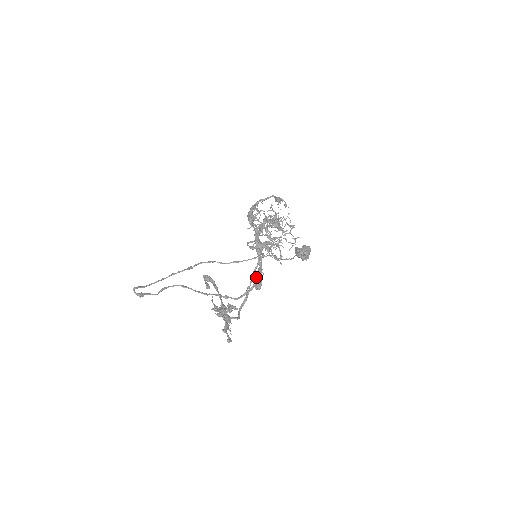
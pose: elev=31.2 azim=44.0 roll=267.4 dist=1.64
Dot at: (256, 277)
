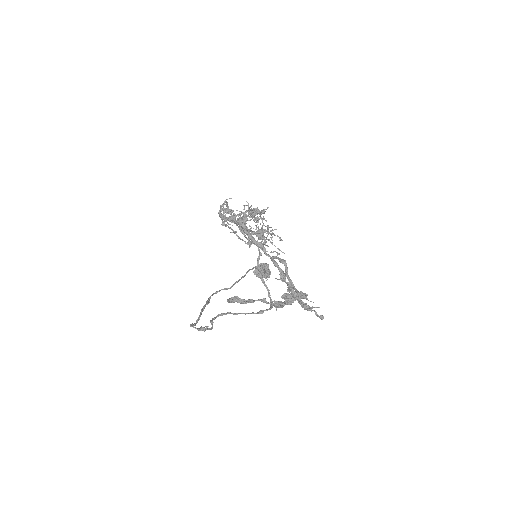
Dot at: (281, 259)
